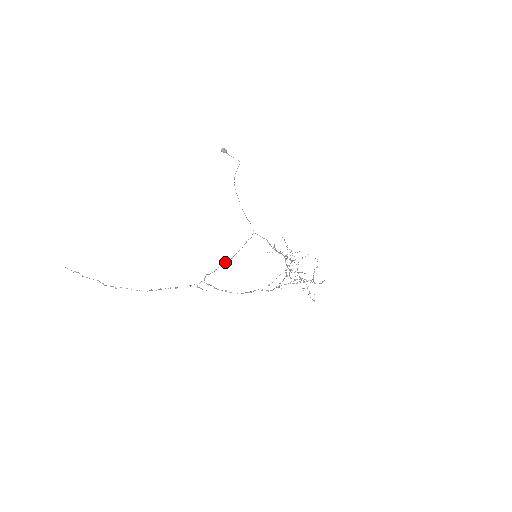
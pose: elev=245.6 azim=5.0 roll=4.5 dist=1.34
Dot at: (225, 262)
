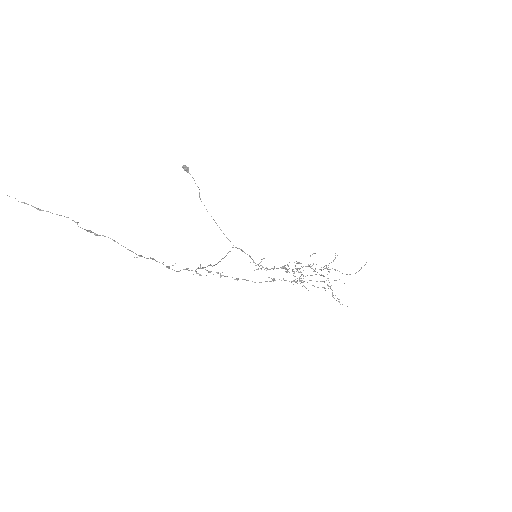
Dot at: (211, 265)
